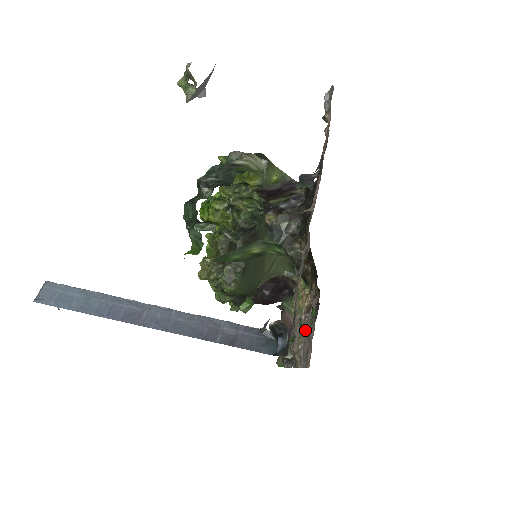
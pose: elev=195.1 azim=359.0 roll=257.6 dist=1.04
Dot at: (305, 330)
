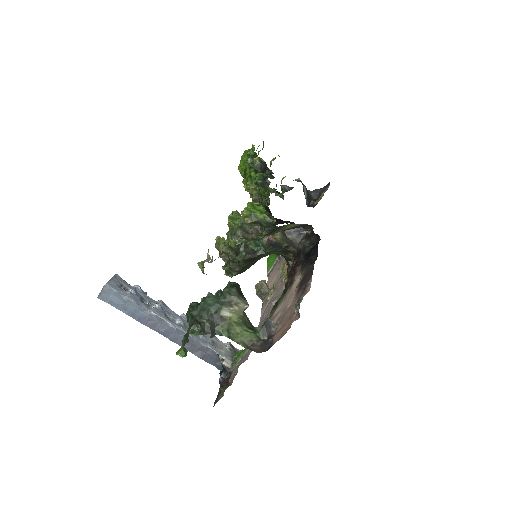
Dot at: (277, 290)
